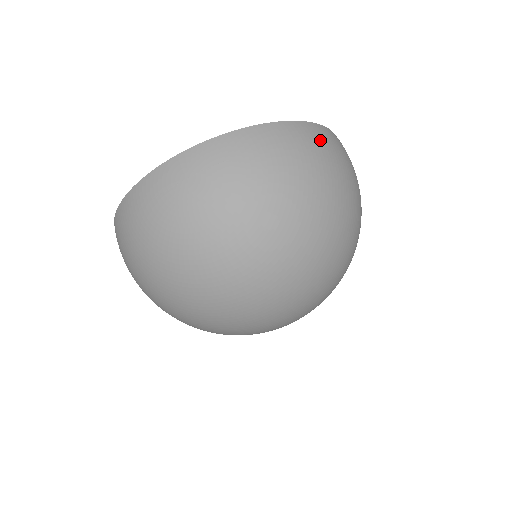
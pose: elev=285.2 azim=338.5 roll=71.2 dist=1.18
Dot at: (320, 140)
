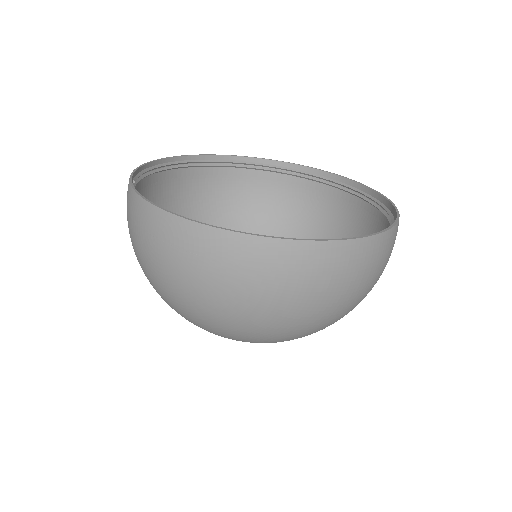
Dot at: (318, 268)
